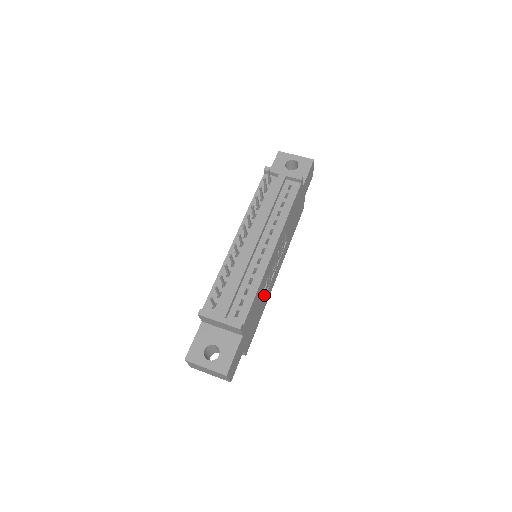
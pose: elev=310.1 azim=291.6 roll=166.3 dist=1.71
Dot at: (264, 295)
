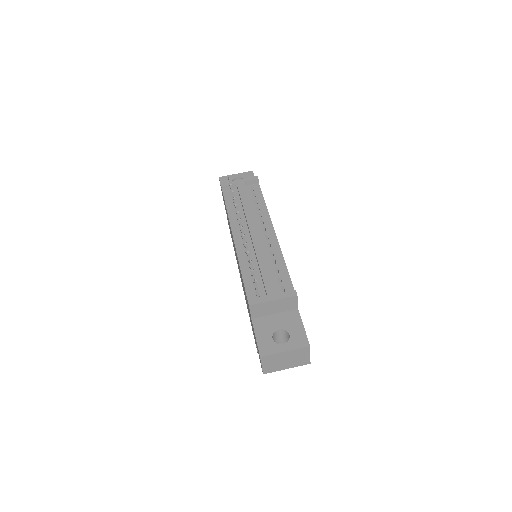
Dot at: occluded
